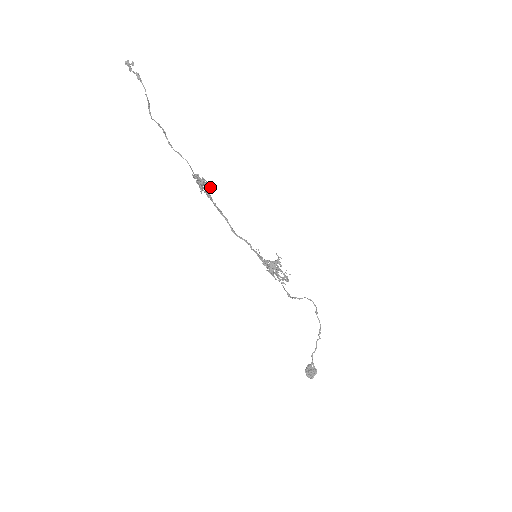
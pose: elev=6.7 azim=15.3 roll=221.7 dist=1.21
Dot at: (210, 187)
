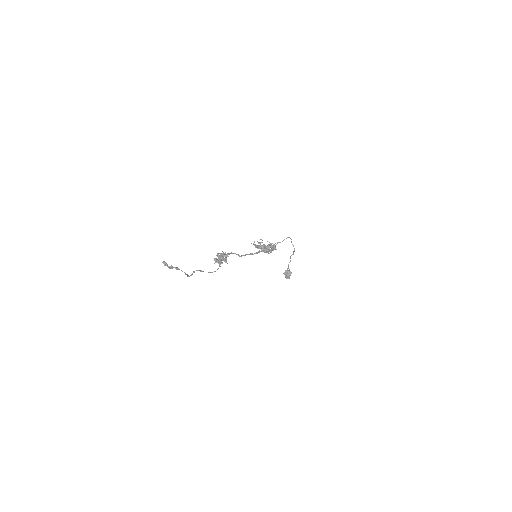
Dot at: (225, 253)
